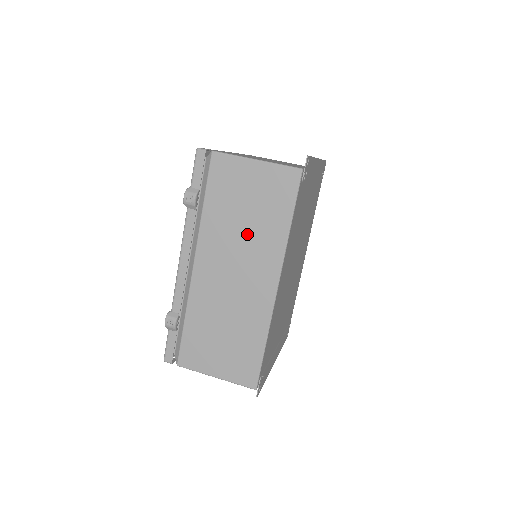
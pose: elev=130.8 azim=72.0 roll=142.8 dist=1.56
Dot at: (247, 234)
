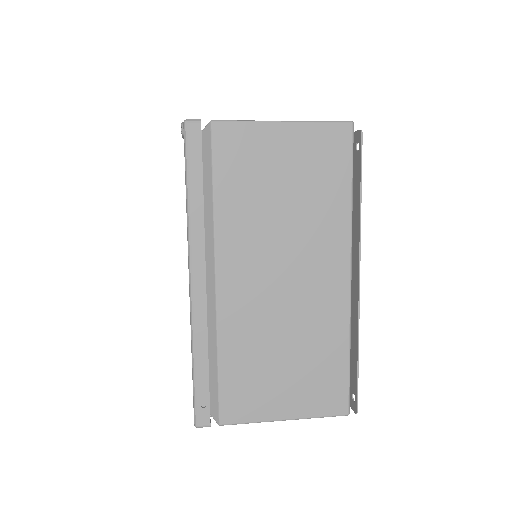
Dot at: occluded
